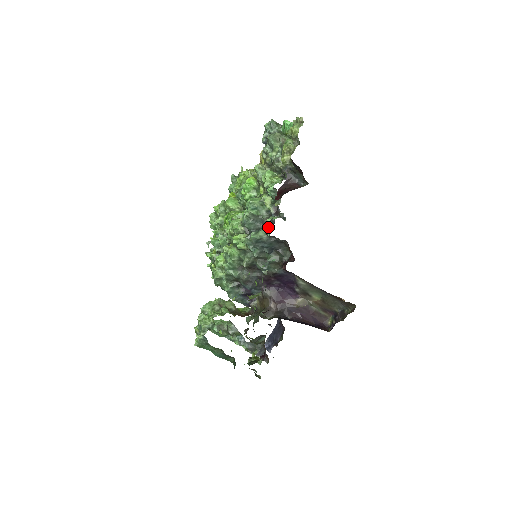
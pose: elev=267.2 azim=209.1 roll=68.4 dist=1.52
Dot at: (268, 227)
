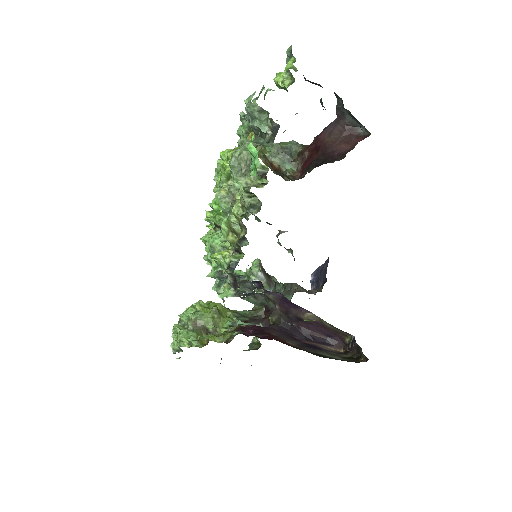
Dot at: (222, 299)
